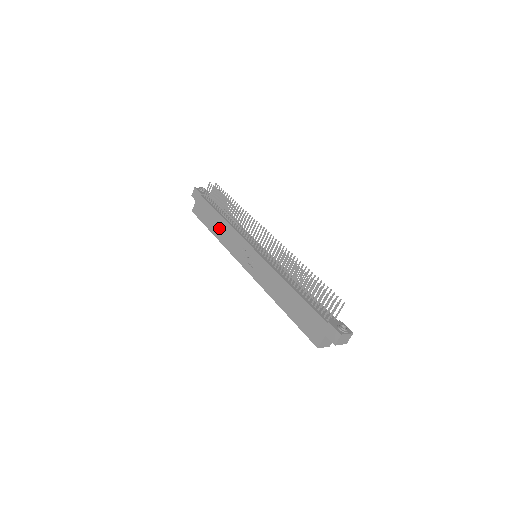
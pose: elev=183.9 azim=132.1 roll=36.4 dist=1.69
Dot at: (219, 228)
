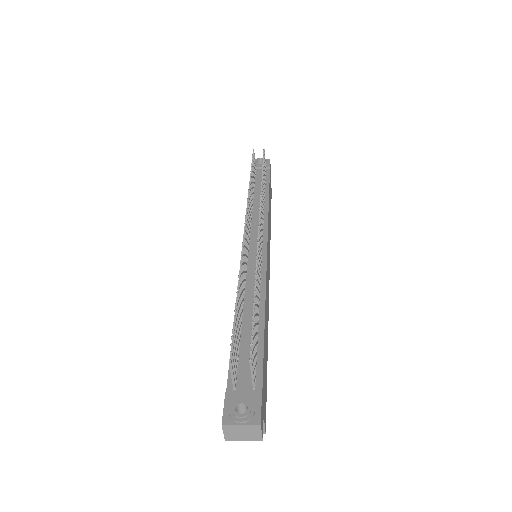
Dot at: occluded
